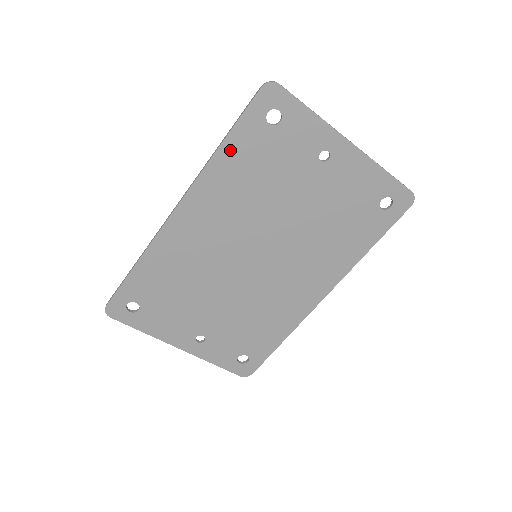
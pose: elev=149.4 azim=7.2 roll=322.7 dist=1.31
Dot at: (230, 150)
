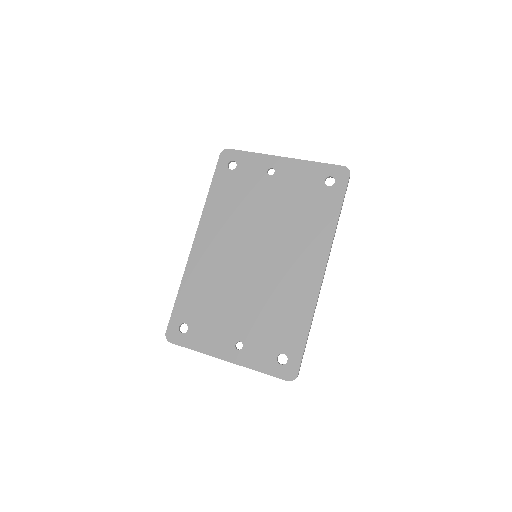
Dot at: (214, 193)
